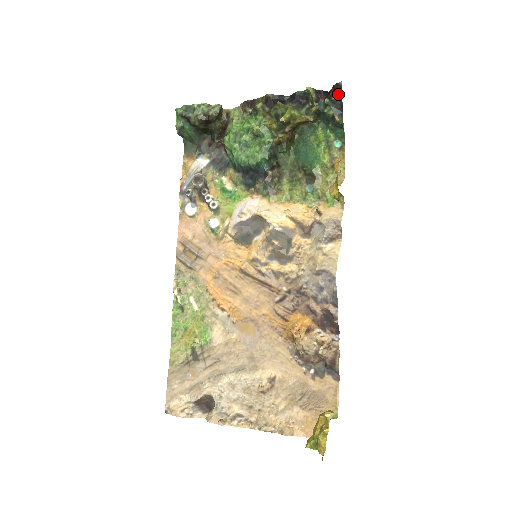
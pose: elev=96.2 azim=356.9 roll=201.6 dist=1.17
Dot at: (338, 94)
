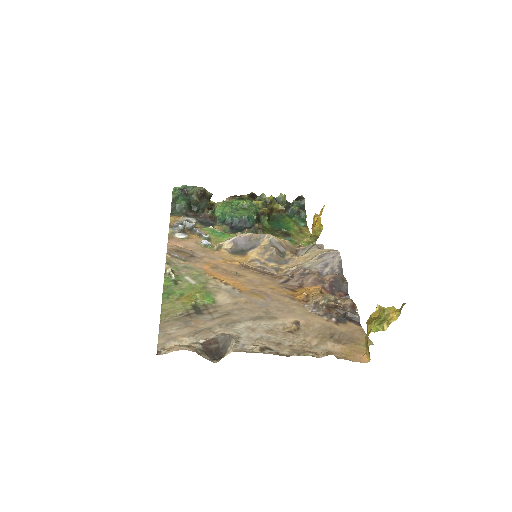
Dot at: (302, 199)
